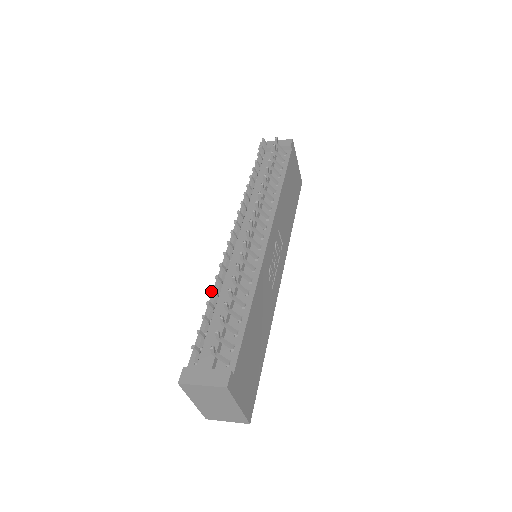
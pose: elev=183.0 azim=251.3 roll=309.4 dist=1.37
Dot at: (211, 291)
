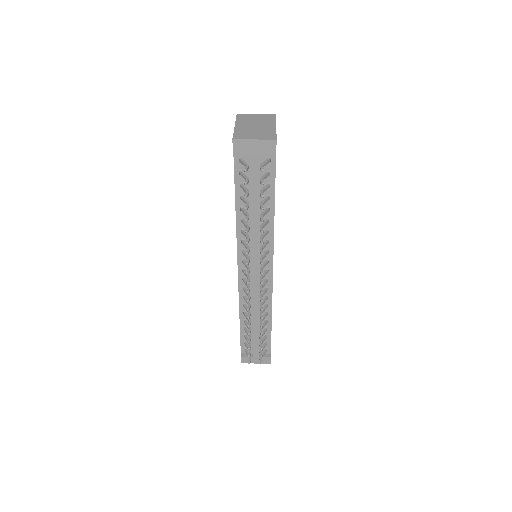
Dot at: (248, 334)
